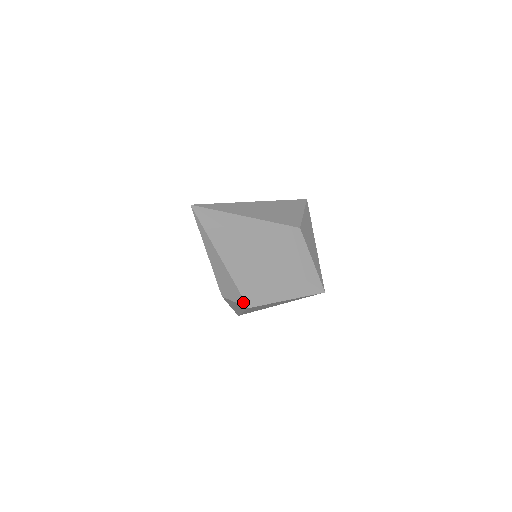
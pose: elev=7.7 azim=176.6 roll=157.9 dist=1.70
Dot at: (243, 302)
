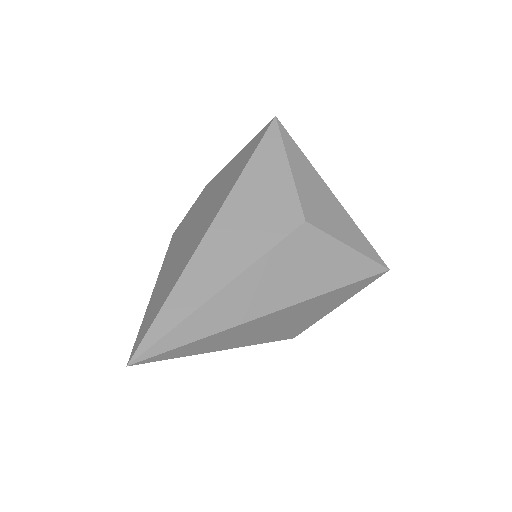
Dot at: occluded
